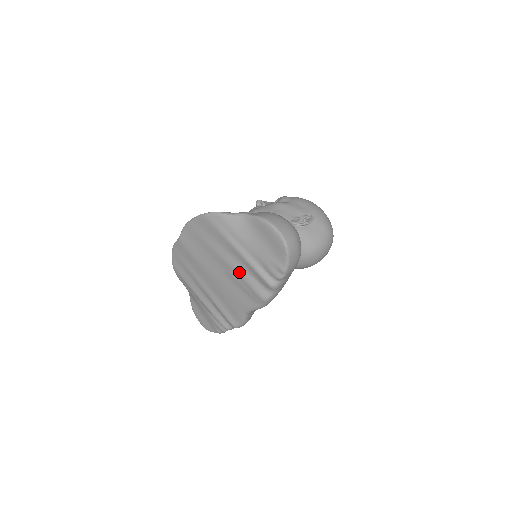
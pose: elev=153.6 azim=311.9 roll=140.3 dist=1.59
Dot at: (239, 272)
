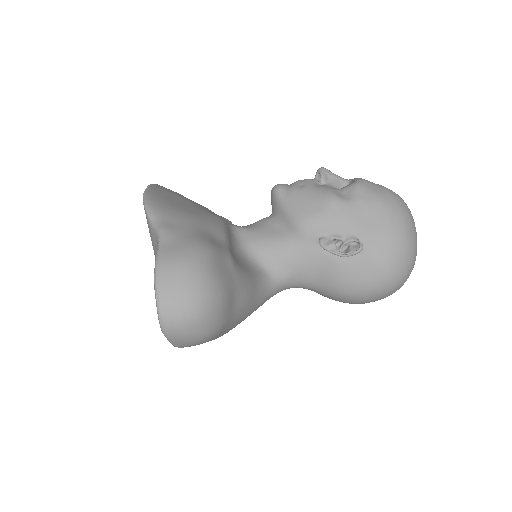
Dot at: occluded
